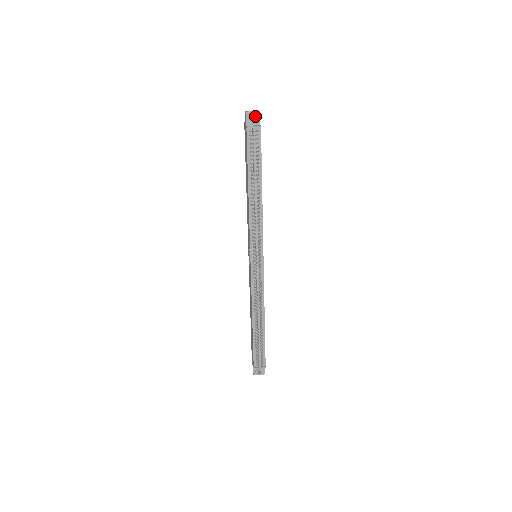
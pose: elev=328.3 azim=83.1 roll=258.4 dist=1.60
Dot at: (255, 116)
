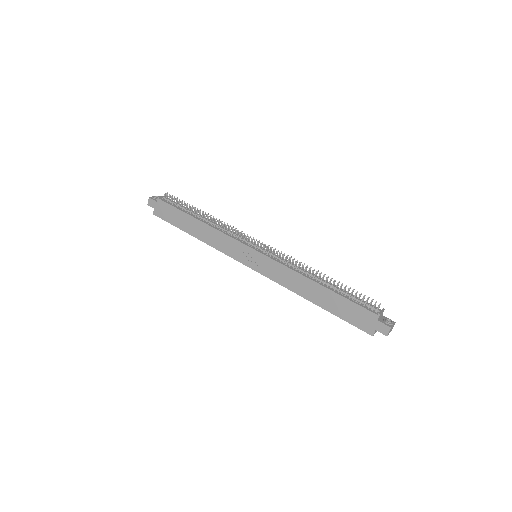
Dot at: (157, 197)
